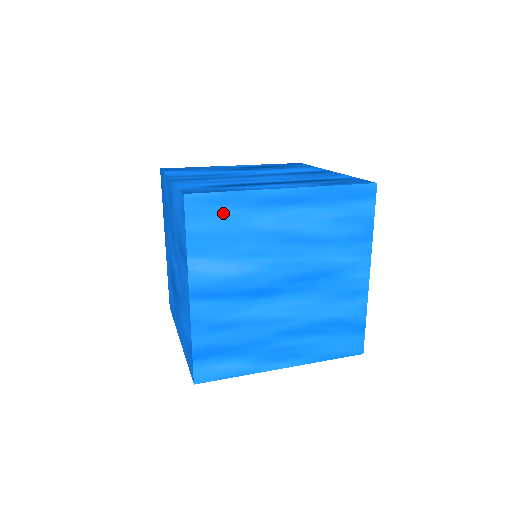
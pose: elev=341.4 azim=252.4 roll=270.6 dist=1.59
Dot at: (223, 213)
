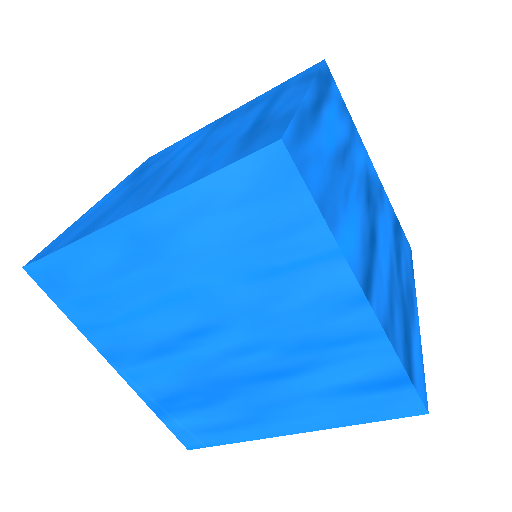
Dot at: (310, 150)
